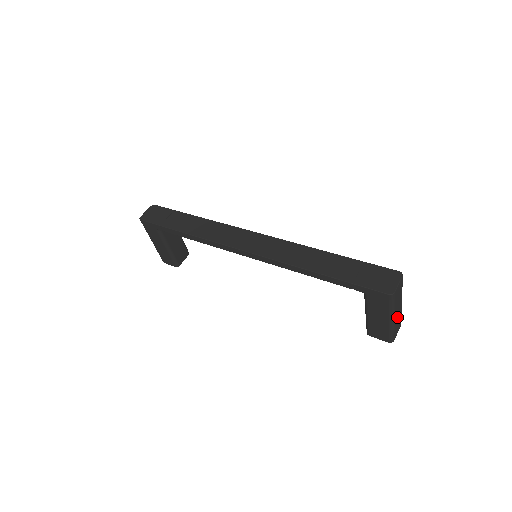
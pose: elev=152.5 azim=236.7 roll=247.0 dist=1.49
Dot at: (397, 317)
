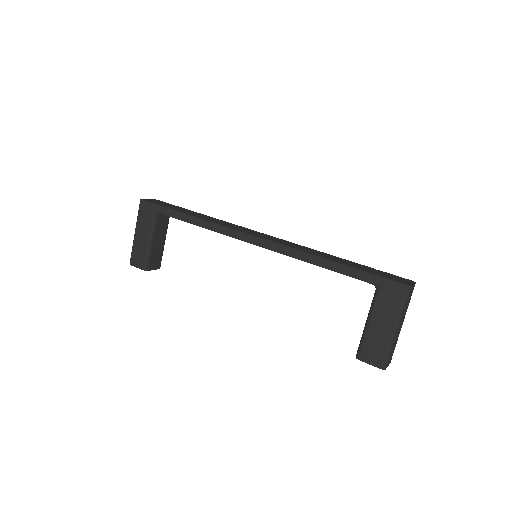
Dot at: (397, 336)
